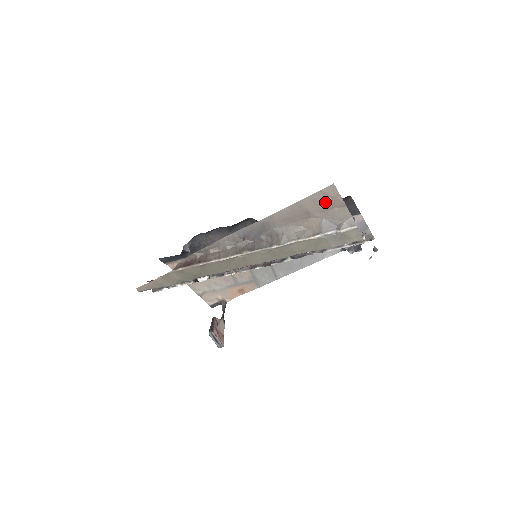
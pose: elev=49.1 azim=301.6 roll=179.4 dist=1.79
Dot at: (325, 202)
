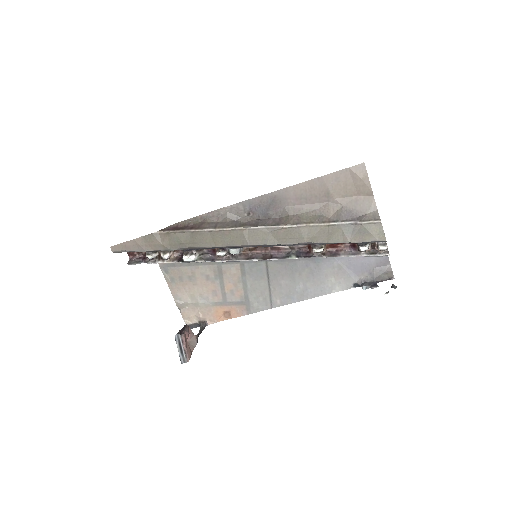
Dot at: (350, 185)
